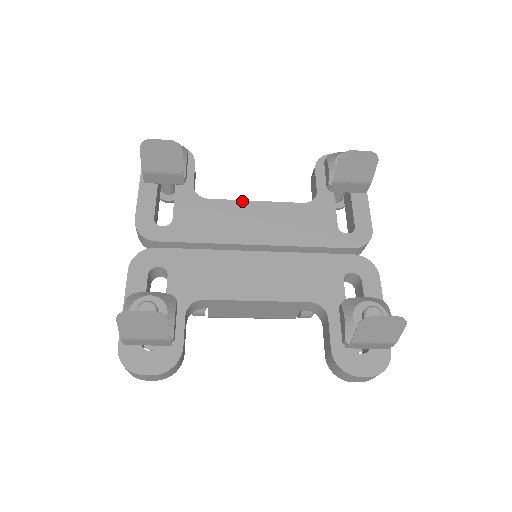
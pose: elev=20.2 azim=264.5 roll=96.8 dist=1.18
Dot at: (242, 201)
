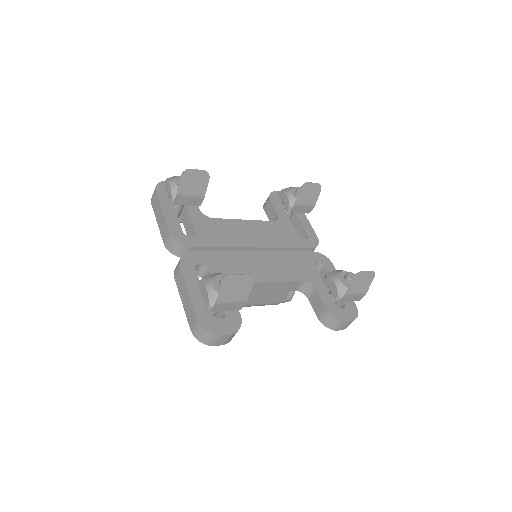
Dot at: (236, 220)
